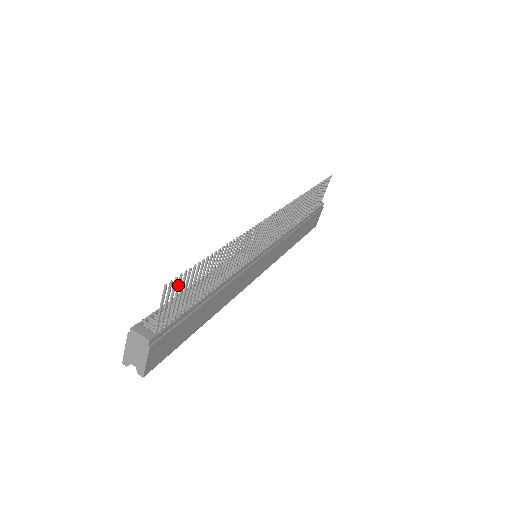
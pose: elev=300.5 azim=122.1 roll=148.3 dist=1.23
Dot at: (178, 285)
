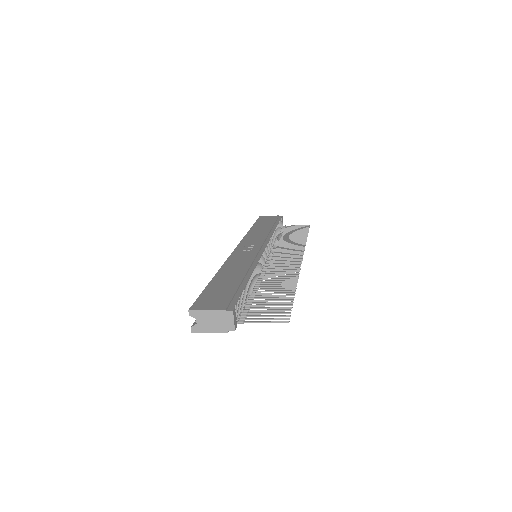
Dot at: (280, 313)
